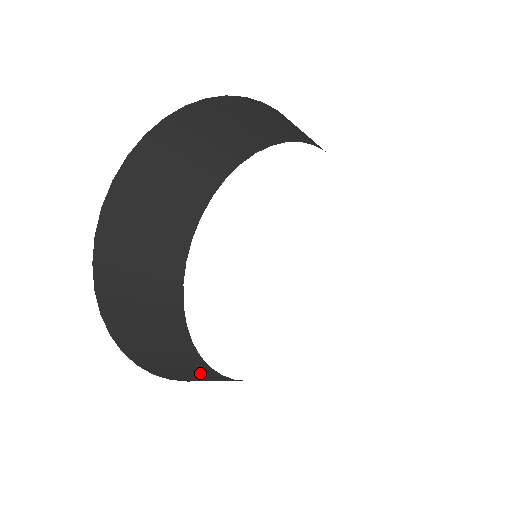
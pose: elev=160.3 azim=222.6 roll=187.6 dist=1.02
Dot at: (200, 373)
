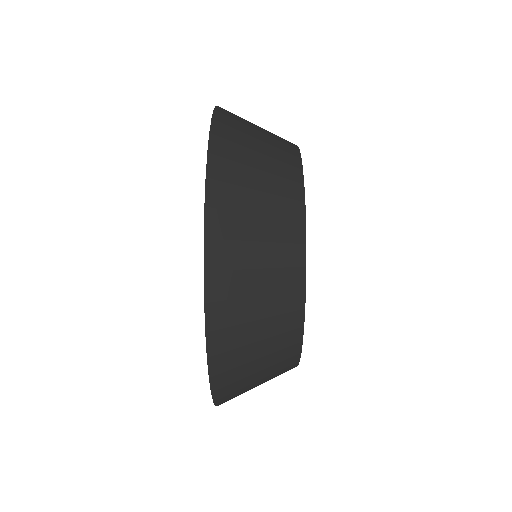
Dot at: (277, 375)
